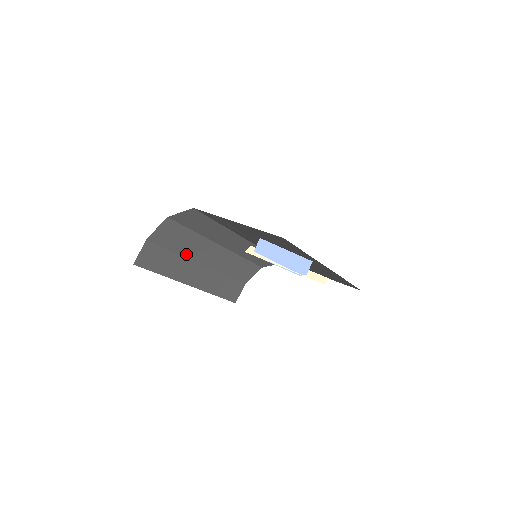
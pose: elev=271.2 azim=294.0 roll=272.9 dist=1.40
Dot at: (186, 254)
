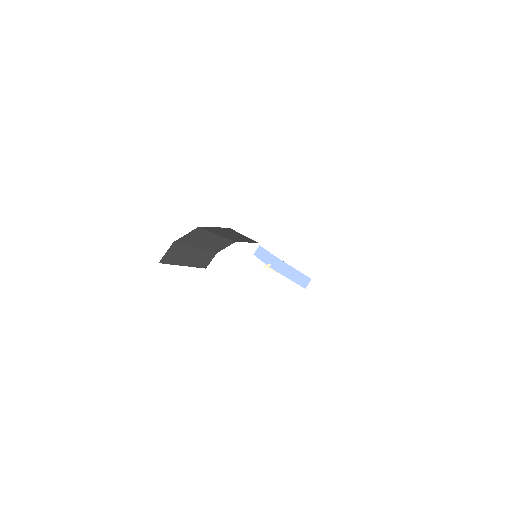
Dot at: (193, 244)
